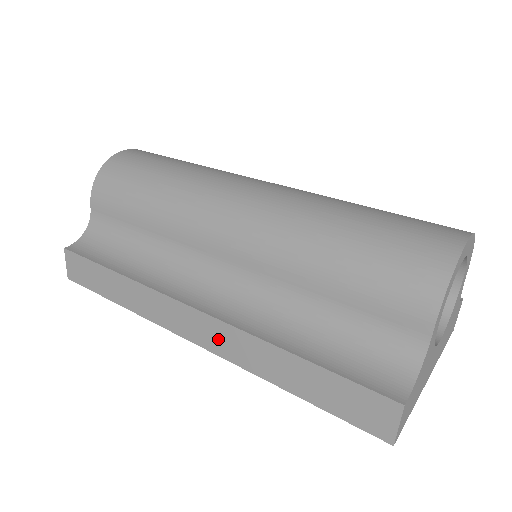
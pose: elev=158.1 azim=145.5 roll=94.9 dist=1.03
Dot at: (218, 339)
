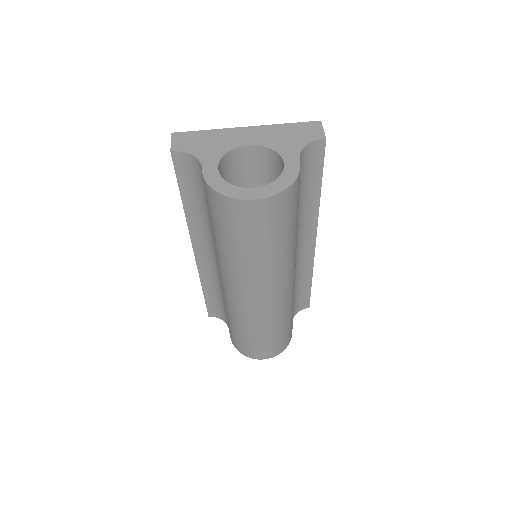
Dot at: occluded
